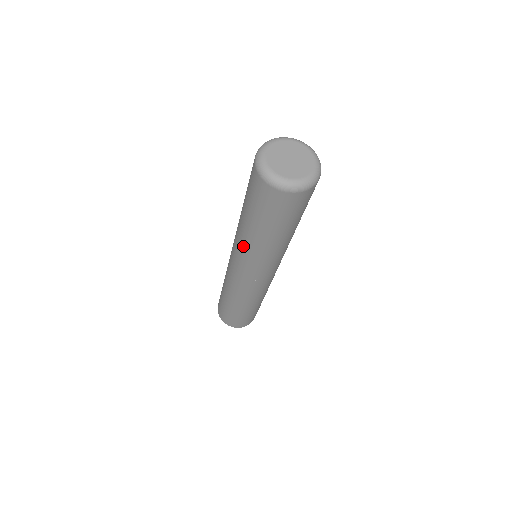
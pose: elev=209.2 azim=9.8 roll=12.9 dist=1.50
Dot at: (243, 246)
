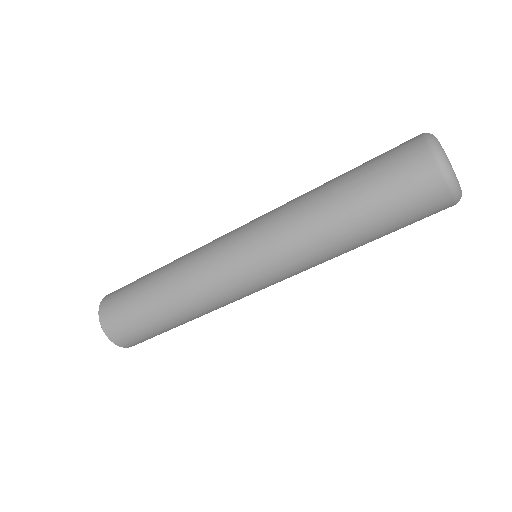
Dot at: (296, 230)
